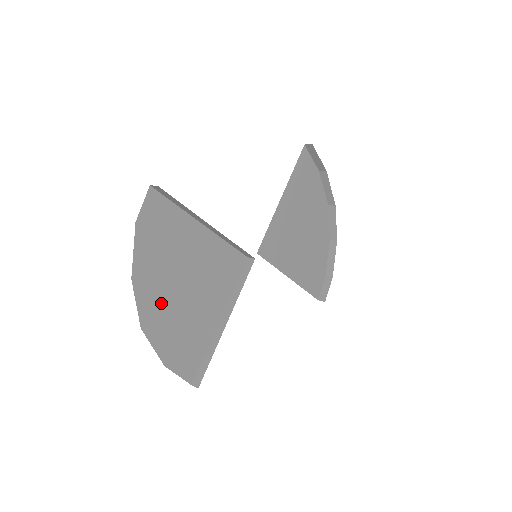
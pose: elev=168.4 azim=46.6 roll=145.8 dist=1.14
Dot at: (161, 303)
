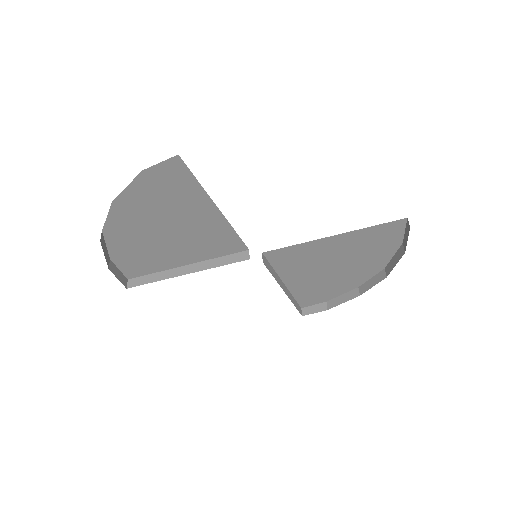
Dot at: (133, 228)
